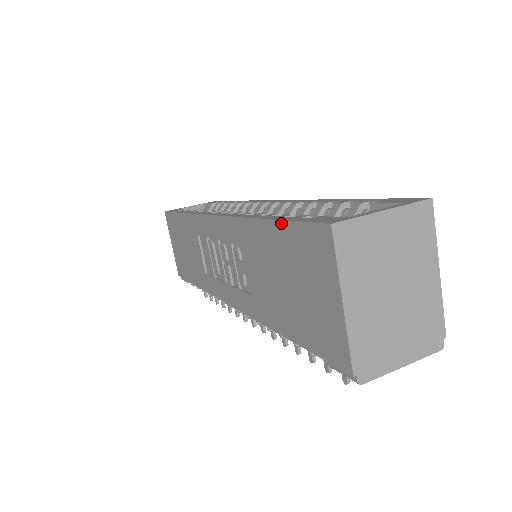
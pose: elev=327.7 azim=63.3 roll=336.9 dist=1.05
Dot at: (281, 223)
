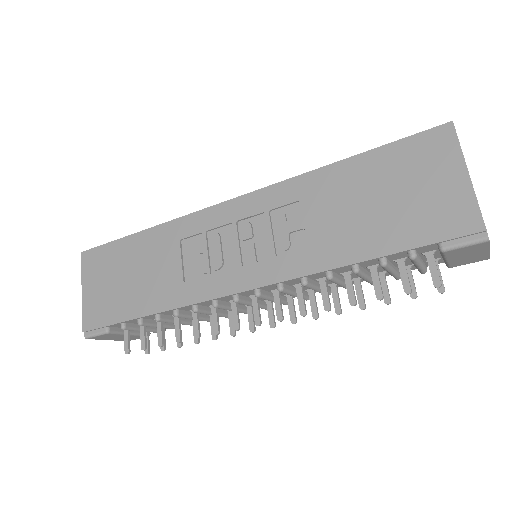
Dot at: (378, 149)
